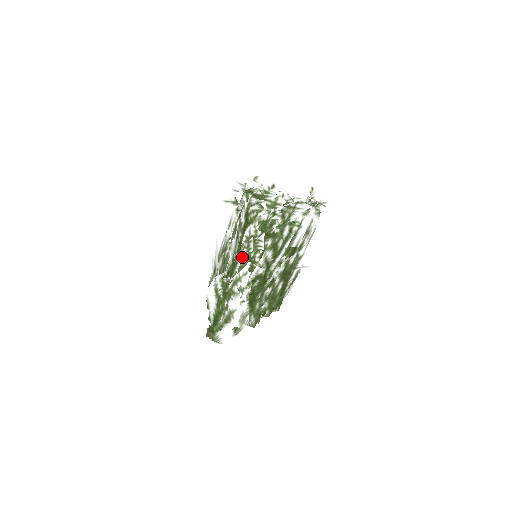
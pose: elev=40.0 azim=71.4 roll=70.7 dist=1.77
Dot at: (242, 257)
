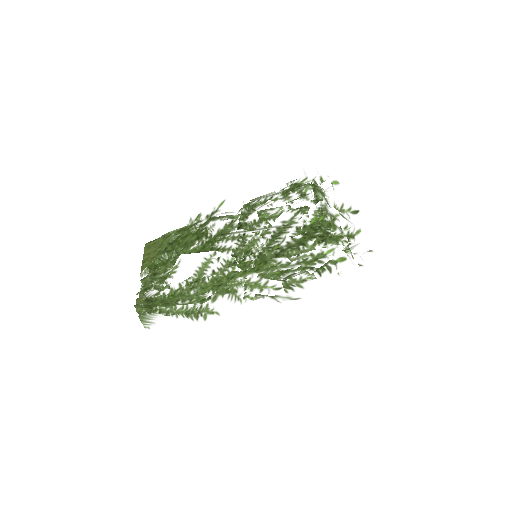
Dot at: (297, 270)
